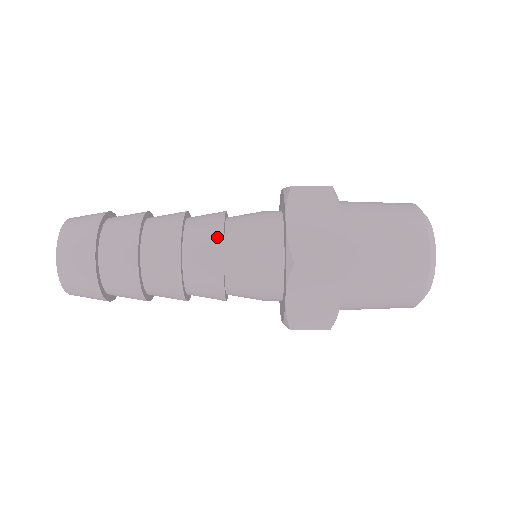
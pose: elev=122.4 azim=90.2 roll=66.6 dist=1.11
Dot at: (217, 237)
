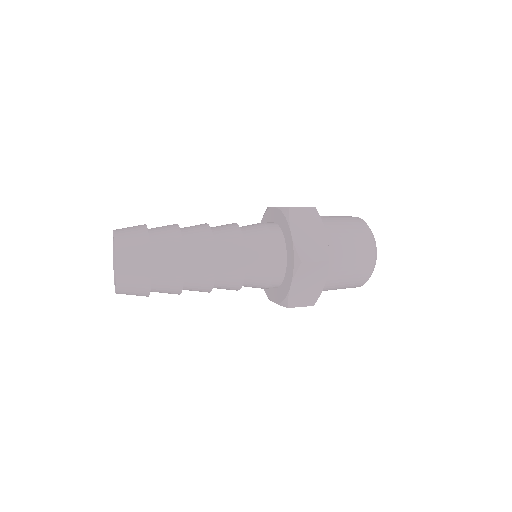
Dot at: (231, 224)
